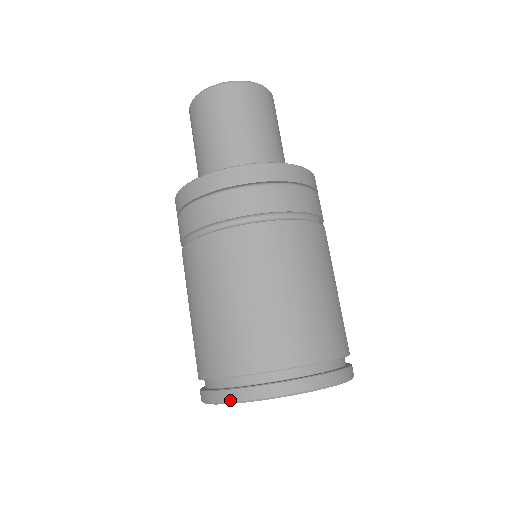
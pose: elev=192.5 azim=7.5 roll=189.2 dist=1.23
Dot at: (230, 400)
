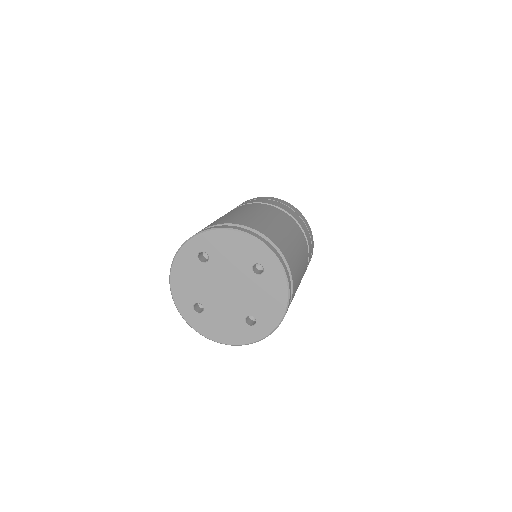
Dot at: (192, 236)
